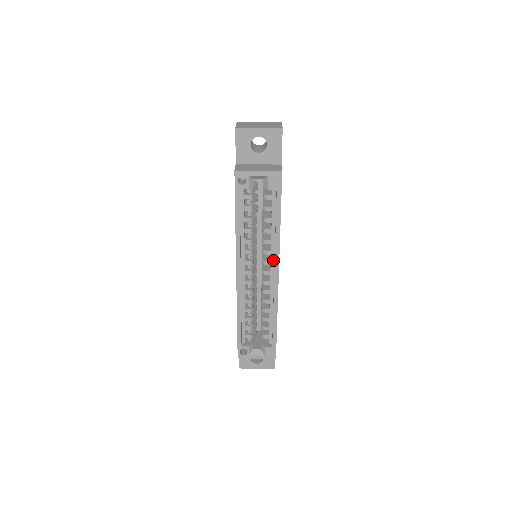
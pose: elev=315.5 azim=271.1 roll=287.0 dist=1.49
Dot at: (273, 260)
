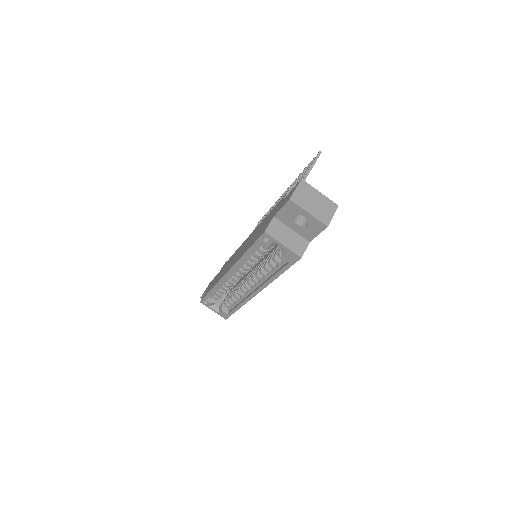
Dot at: (260, 284)
